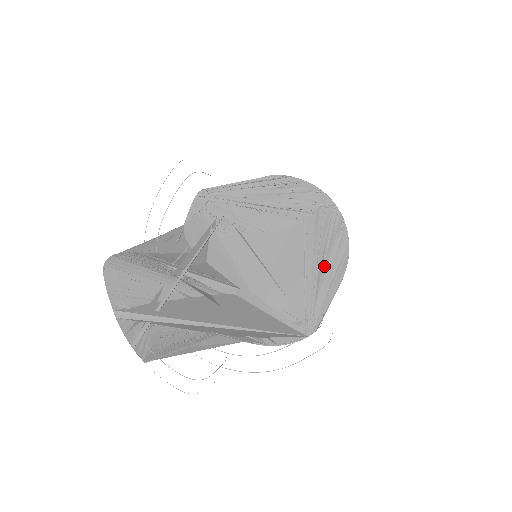
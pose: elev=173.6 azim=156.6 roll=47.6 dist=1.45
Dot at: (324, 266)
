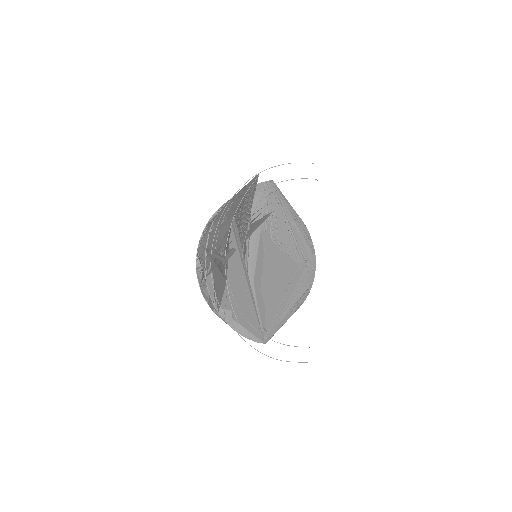
Dot at: (293, 303)
